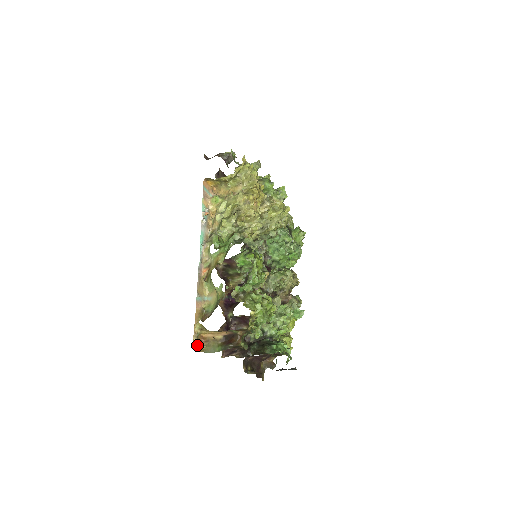
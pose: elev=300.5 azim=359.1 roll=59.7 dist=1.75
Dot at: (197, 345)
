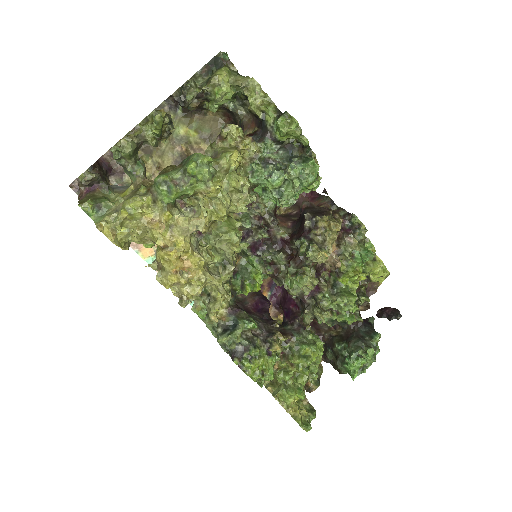
Dot at: occluded
